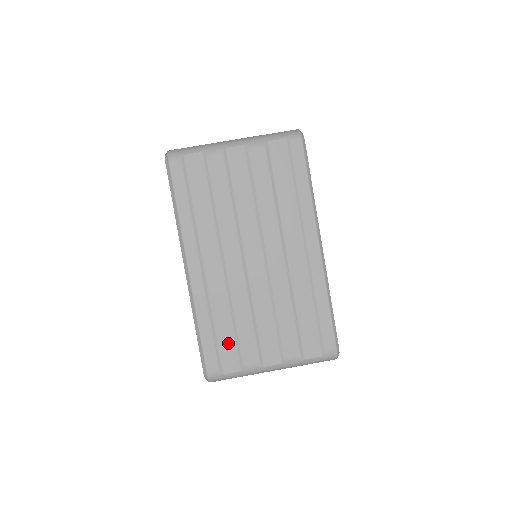
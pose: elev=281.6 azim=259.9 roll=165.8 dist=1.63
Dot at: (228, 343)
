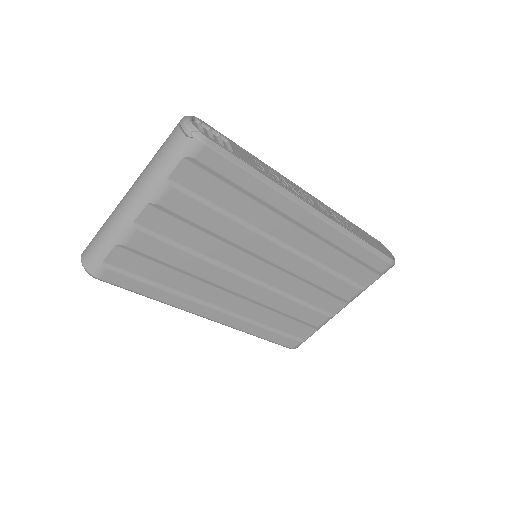
Dot at: (292, 326)
